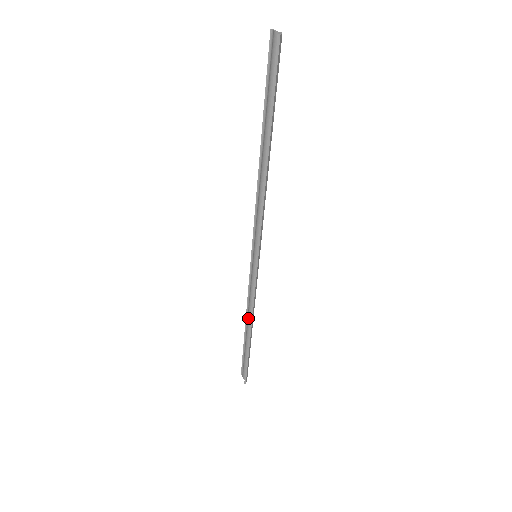
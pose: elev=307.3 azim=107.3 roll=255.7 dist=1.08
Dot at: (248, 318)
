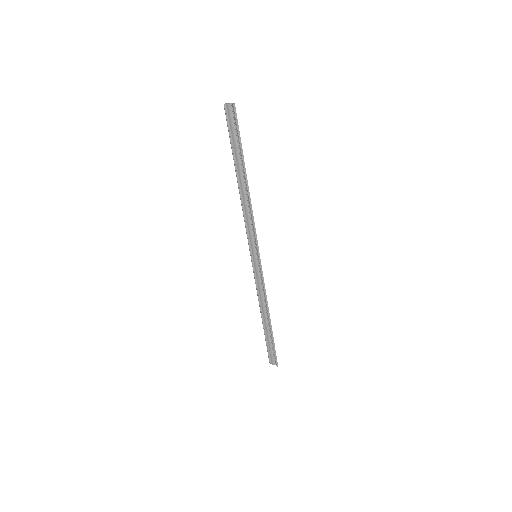
Dot at: (263, 309)
